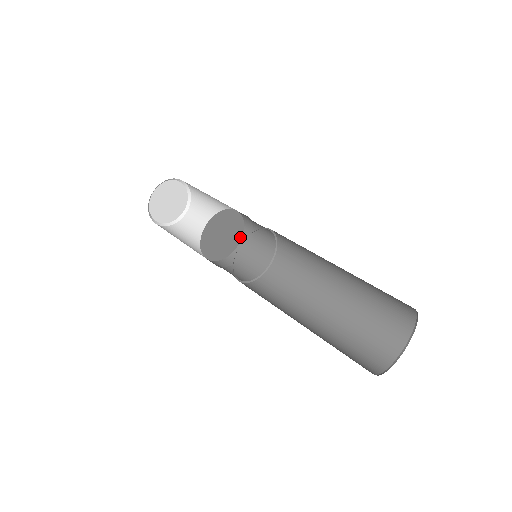
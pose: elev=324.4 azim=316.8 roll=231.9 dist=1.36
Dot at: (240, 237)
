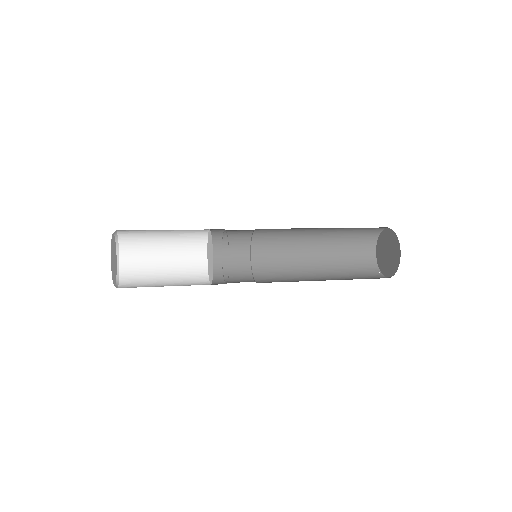
Dot at: (207, 256)
